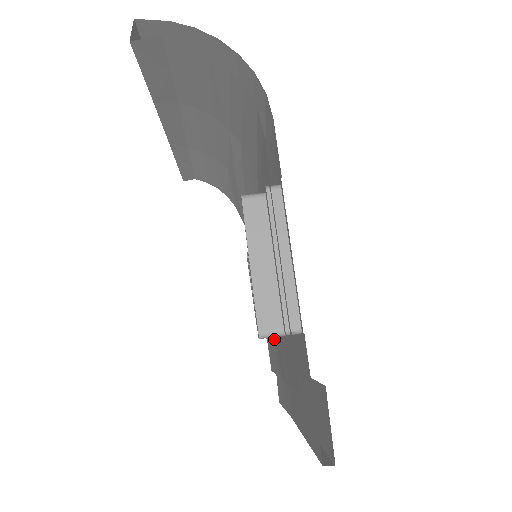
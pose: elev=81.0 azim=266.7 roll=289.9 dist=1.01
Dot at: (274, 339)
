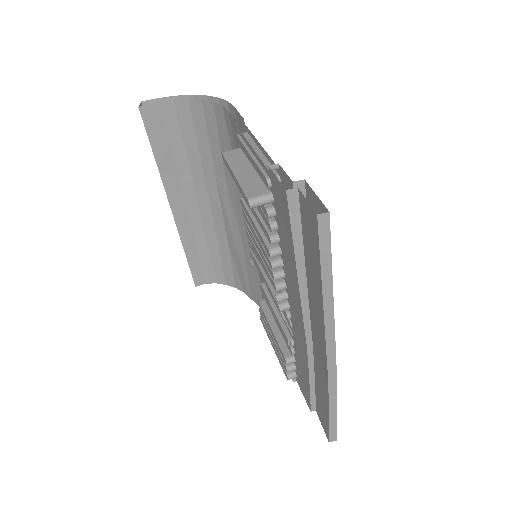
Dot at: (293, 330)
